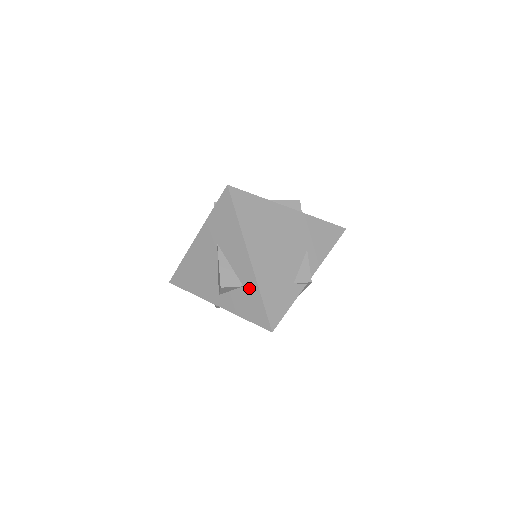
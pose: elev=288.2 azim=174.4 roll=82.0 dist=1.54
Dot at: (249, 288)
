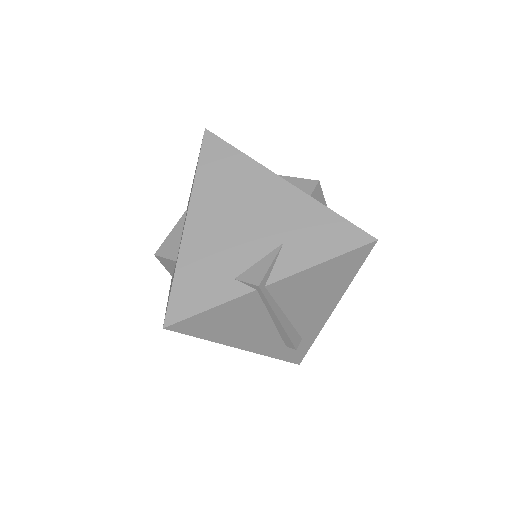
Dot at: occluded
